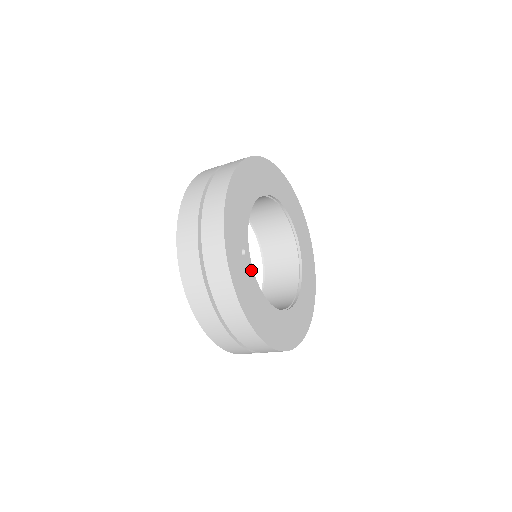
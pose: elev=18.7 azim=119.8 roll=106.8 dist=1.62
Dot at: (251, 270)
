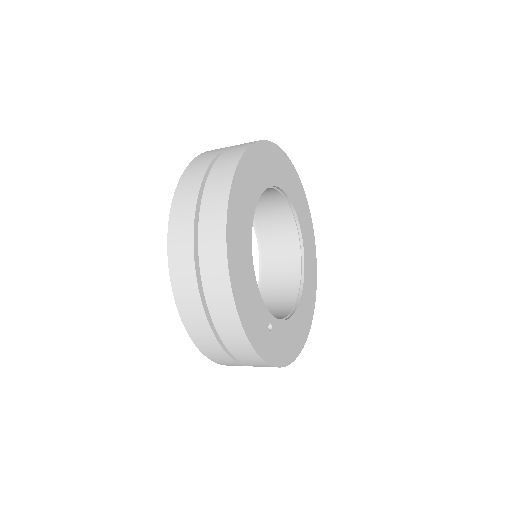
Dot at: (279, 324)
